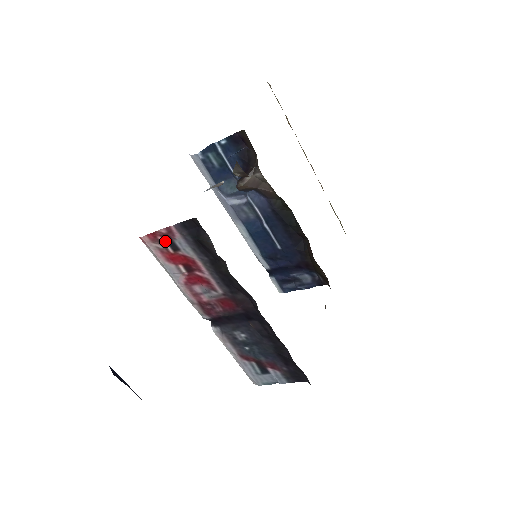
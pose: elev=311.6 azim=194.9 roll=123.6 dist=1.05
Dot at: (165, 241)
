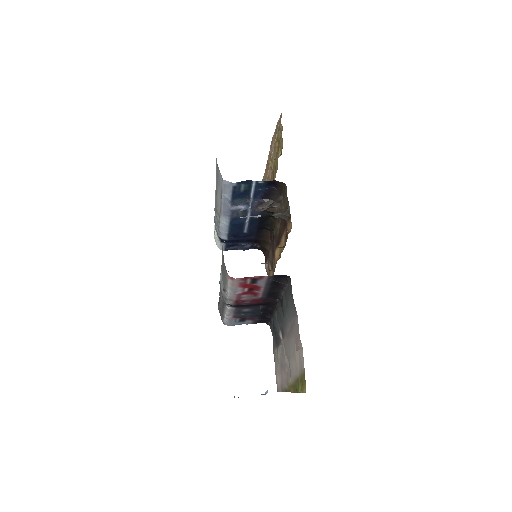
Dot at: (250, 280)
